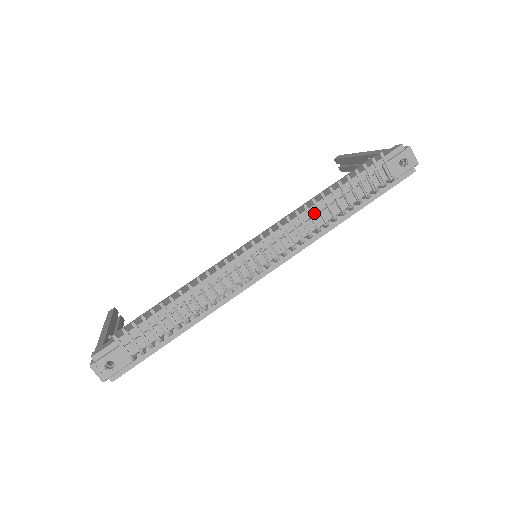
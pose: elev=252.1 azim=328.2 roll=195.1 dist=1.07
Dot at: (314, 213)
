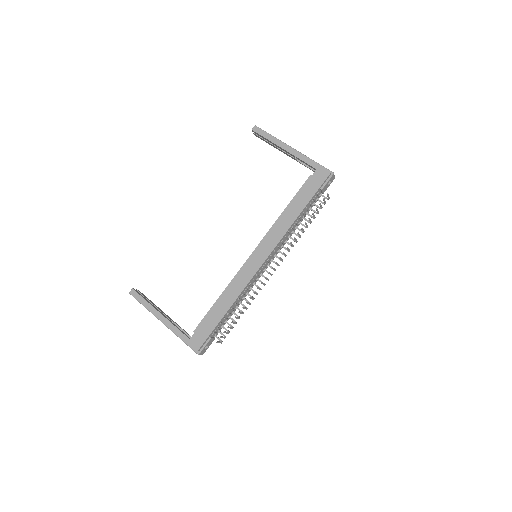
Dot at: (290, 229)
